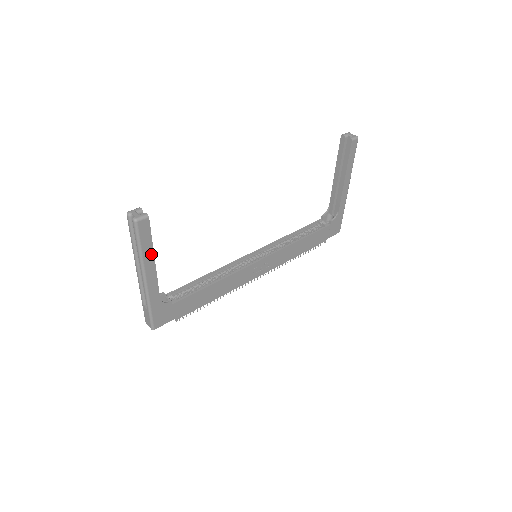
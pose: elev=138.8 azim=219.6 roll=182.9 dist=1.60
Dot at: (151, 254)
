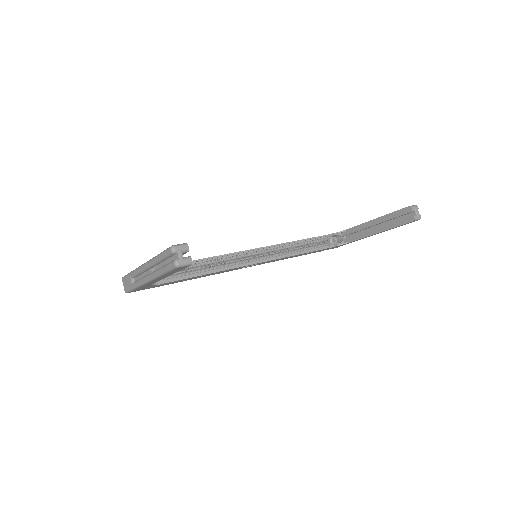
Dot at: (170, 274)
